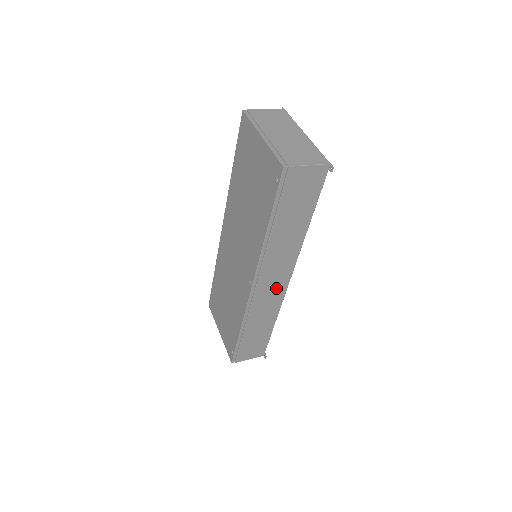
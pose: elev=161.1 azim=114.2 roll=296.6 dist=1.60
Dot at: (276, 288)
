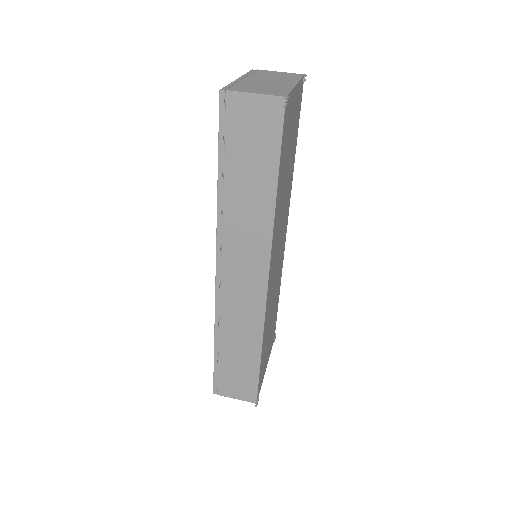
Dot at: (250, 289)
